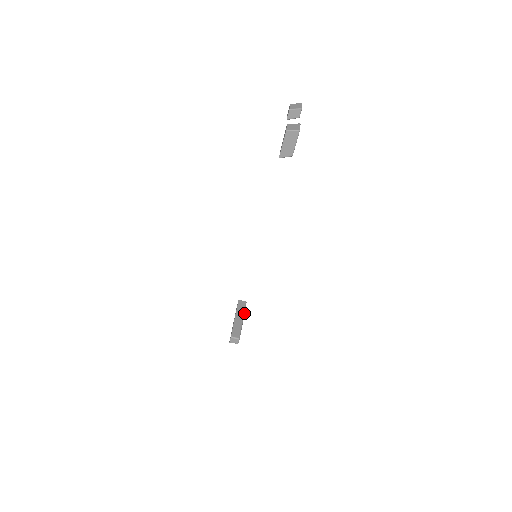
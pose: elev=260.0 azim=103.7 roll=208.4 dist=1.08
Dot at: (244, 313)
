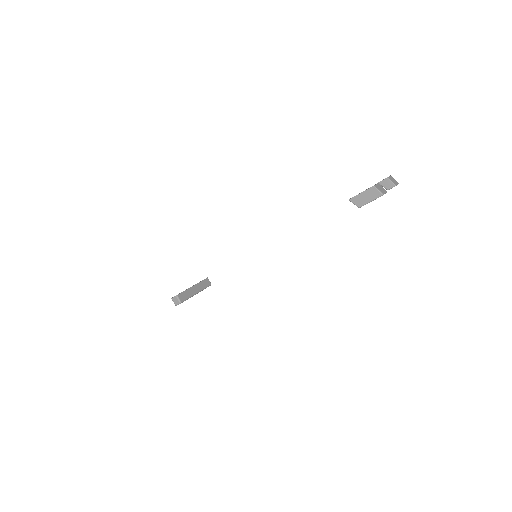
Dot at: (202, 290)
